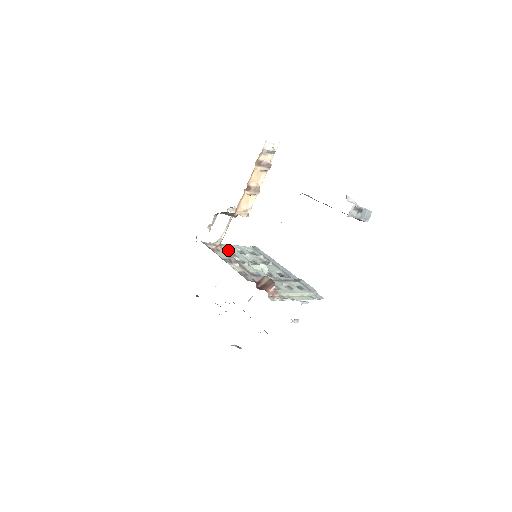
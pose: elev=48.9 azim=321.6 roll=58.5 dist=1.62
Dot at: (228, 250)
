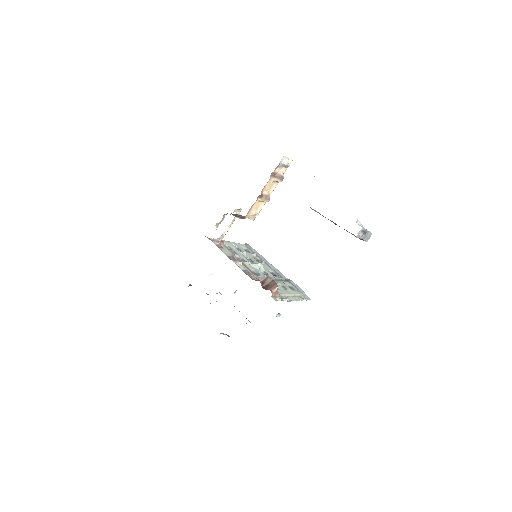
Dot at: (228, 247)
